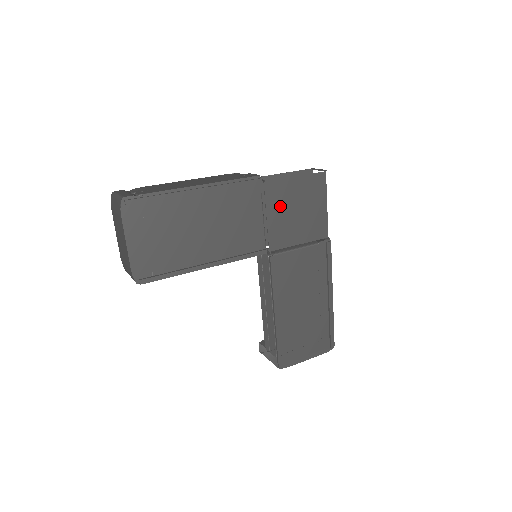
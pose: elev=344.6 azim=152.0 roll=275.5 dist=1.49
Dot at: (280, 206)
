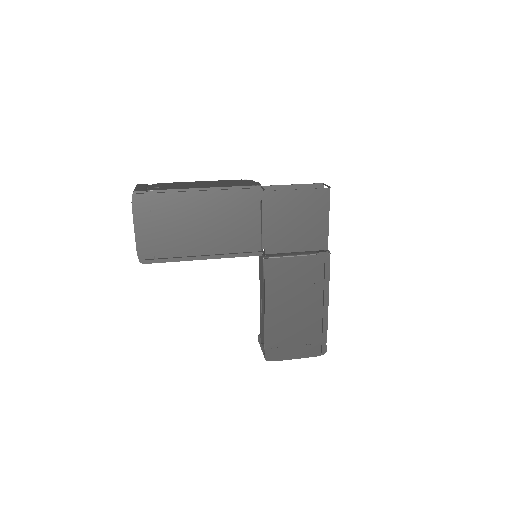
Dot at: (279, 215)
